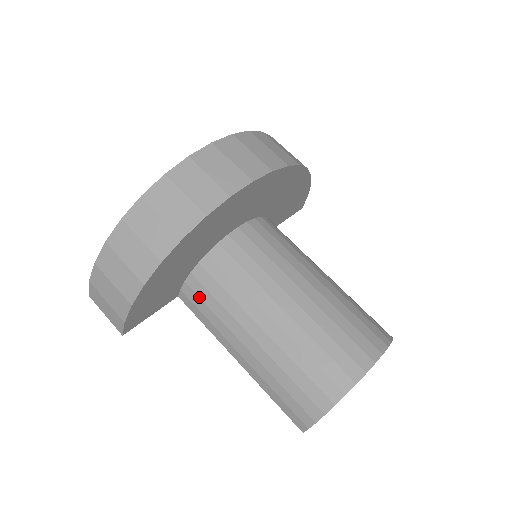
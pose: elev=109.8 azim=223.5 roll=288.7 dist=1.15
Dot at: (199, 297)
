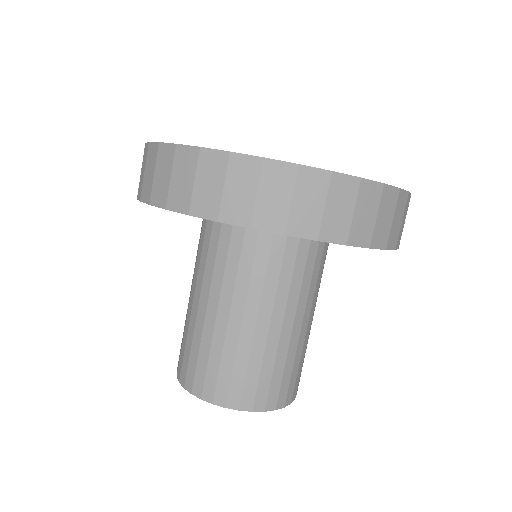
Dot at: (201, 232)
